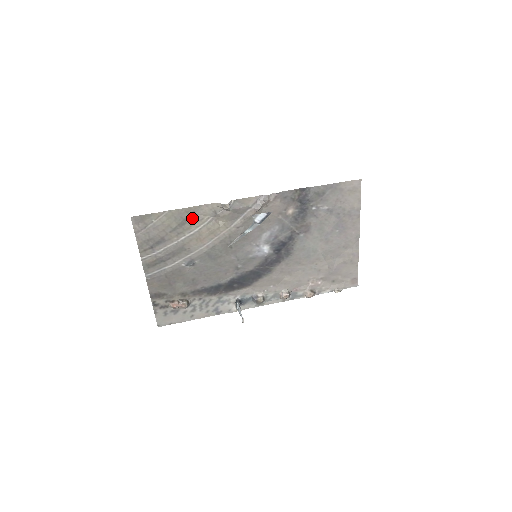
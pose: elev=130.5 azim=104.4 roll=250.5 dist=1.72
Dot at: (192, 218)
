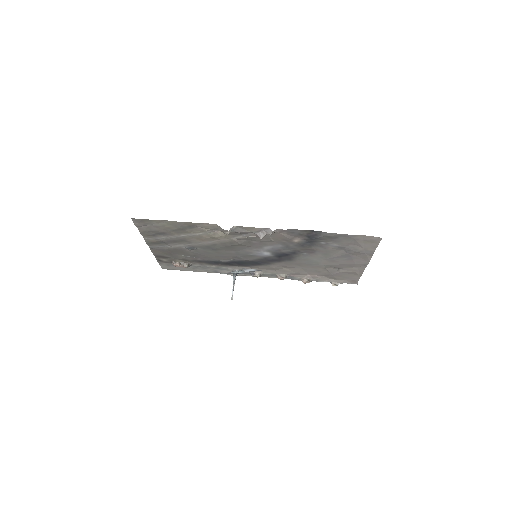
Dot at: (193, 227)
